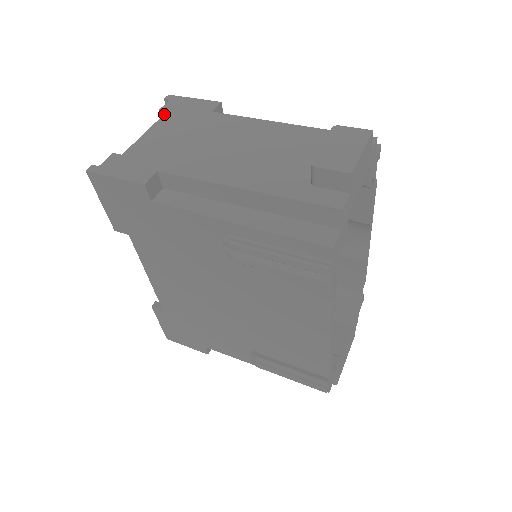
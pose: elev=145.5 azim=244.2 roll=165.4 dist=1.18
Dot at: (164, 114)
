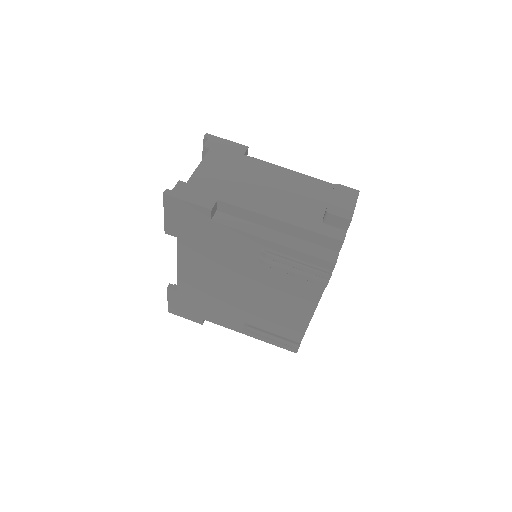
Dot at: (208, 151)
